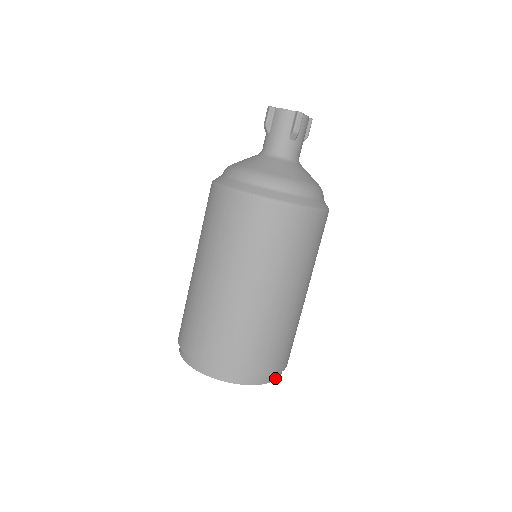
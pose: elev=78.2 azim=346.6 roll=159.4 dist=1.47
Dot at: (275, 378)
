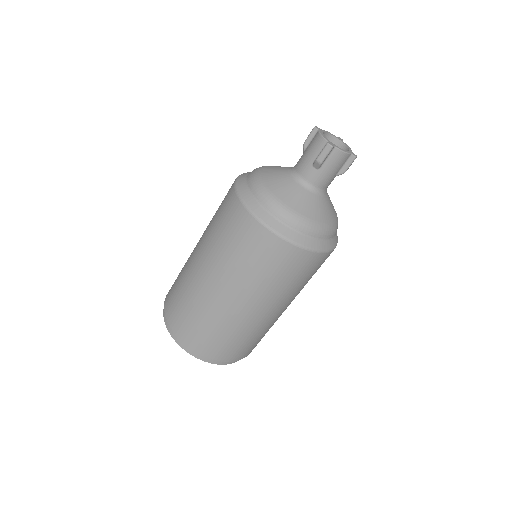
Dot at: occluded
